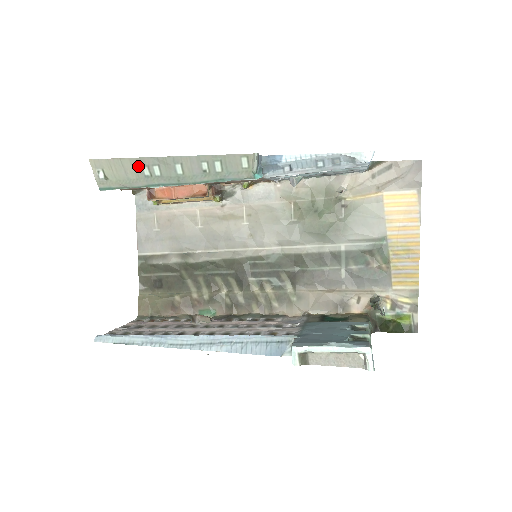
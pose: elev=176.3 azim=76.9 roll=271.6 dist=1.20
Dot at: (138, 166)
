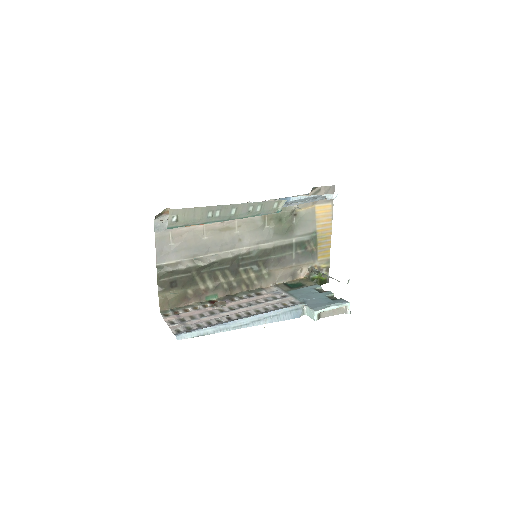
Dot at: (206, 211)
